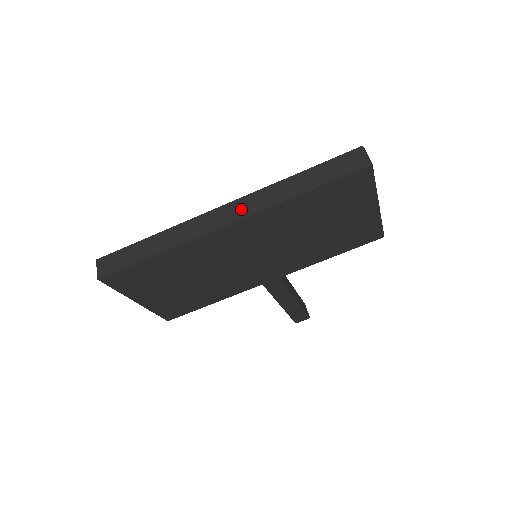
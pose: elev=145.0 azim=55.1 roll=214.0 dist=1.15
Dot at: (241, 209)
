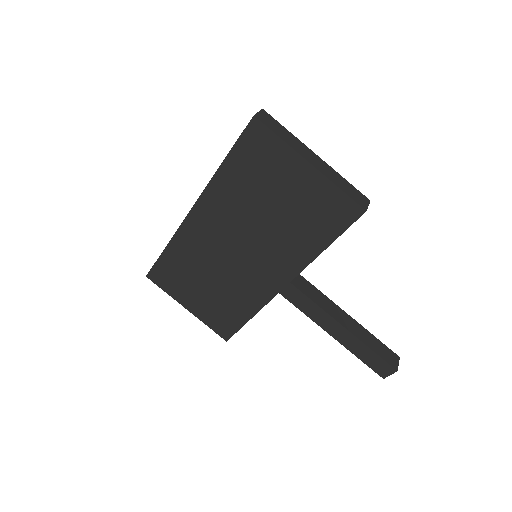
Dot at: occluded
